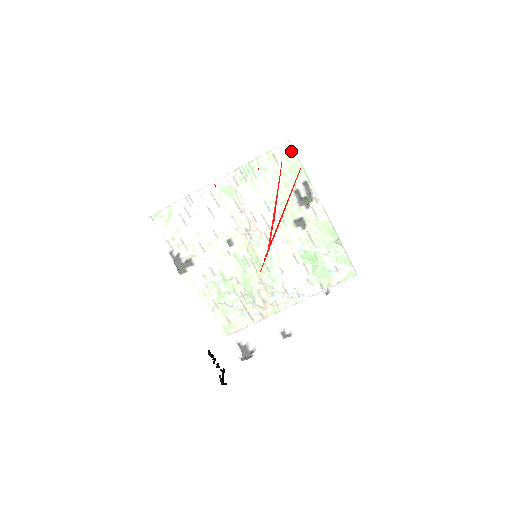
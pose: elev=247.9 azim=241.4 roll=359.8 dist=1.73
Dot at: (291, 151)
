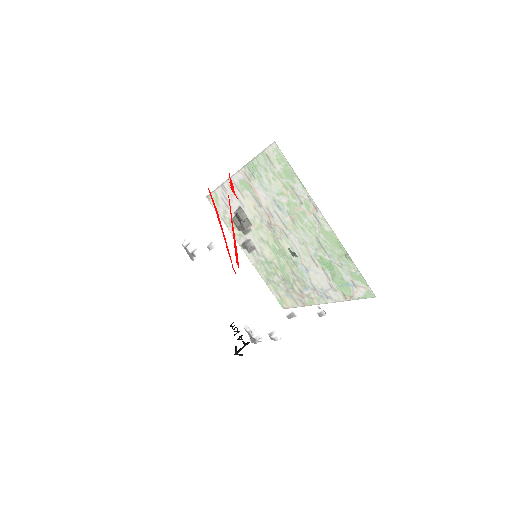
Dot at: (245, 166)
